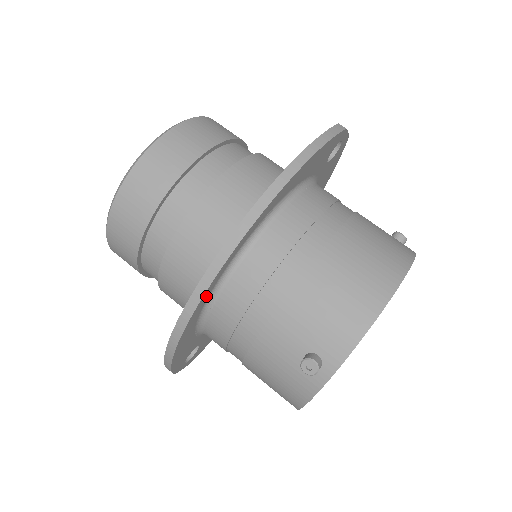
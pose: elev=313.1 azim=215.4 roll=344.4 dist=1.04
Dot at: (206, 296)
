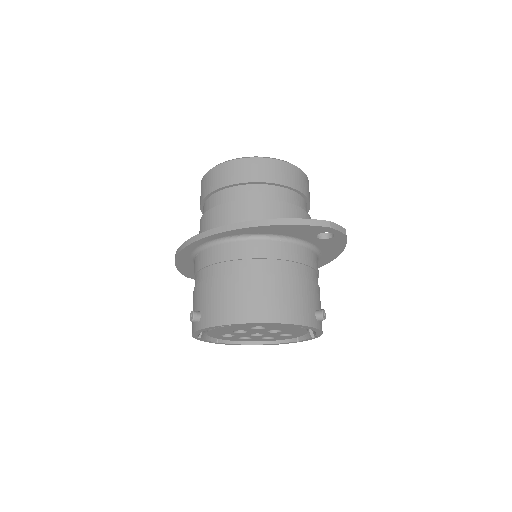
Dot at: (191, 248)
